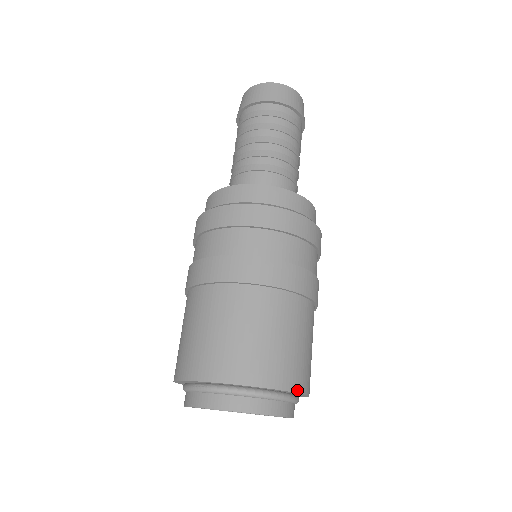
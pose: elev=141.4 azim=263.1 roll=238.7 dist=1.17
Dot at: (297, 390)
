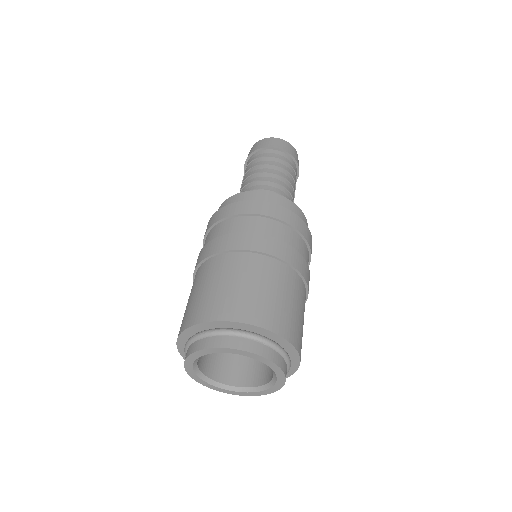
Dot at: (284, 336)
